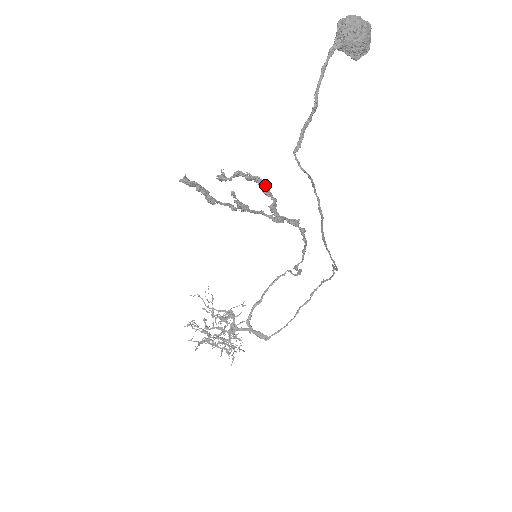
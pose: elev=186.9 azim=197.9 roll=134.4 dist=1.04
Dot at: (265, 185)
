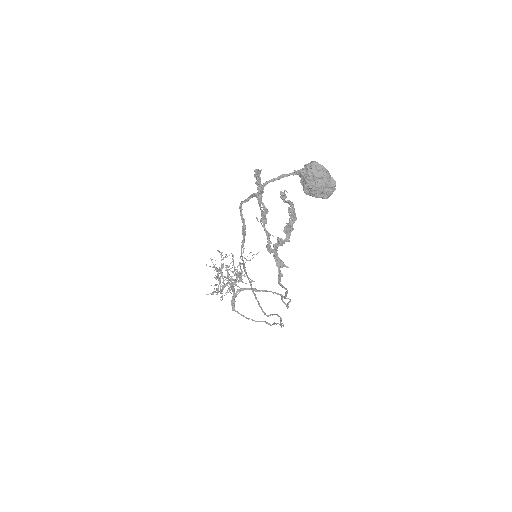
Dot at: occluded
